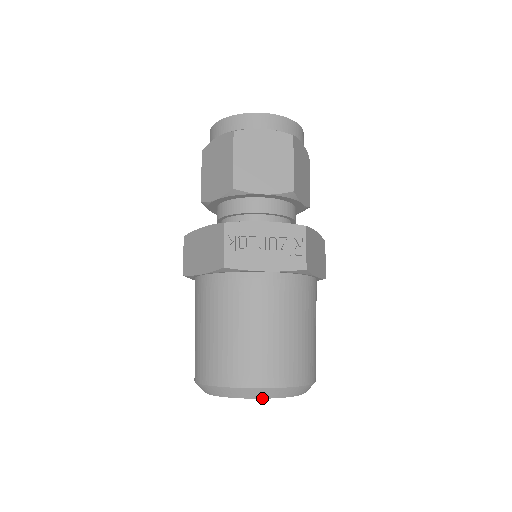
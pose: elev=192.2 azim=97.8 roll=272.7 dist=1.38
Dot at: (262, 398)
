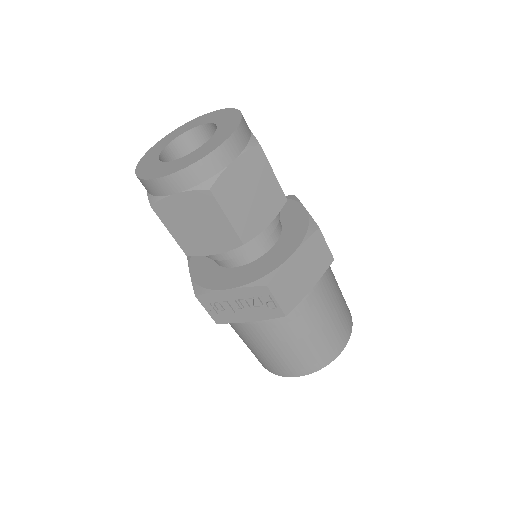
Dot at: occluded
